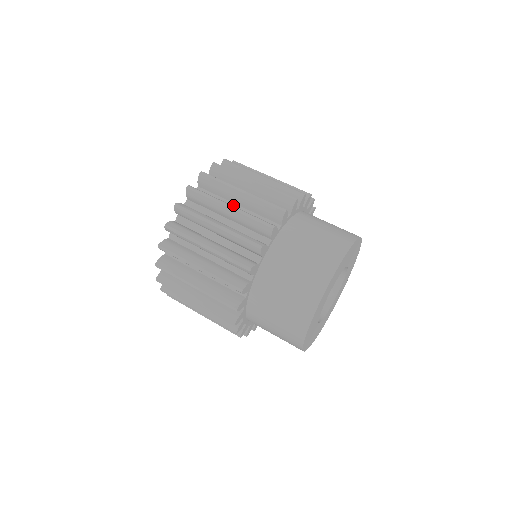
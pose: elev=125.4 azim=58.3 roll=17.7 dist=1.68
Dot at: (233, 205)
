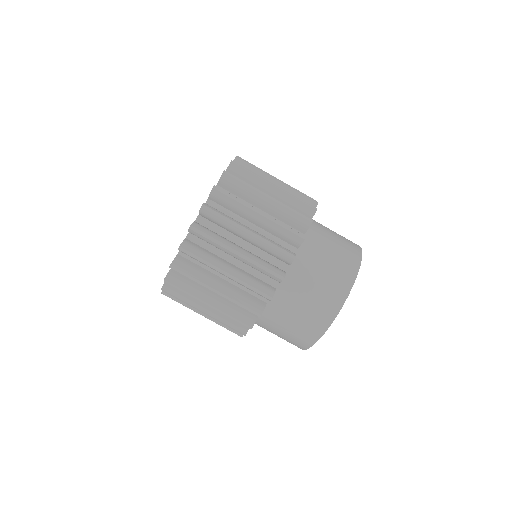
Dot at: occluded
